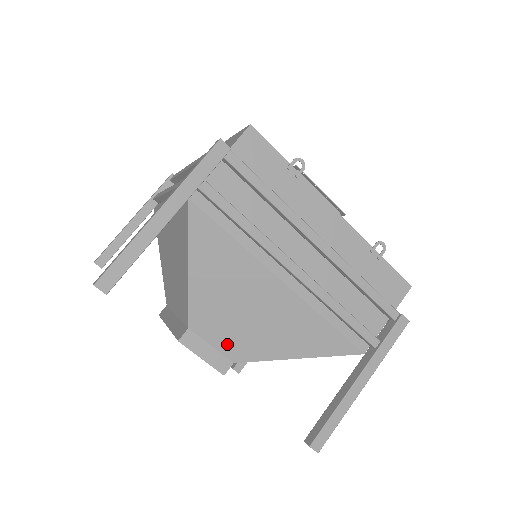
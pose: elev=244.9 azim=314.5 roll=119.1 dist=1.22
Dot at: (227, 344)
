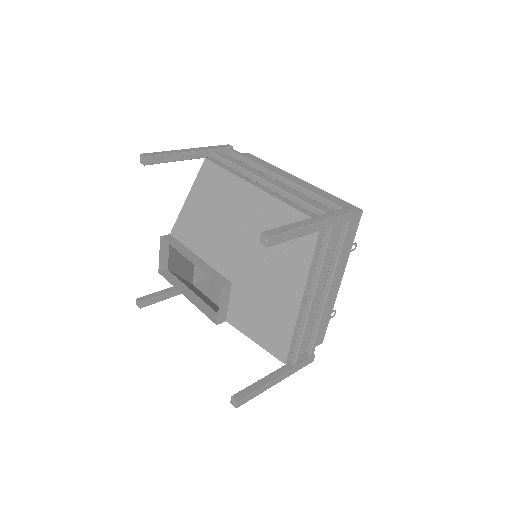
Dot at: (237, 308)
